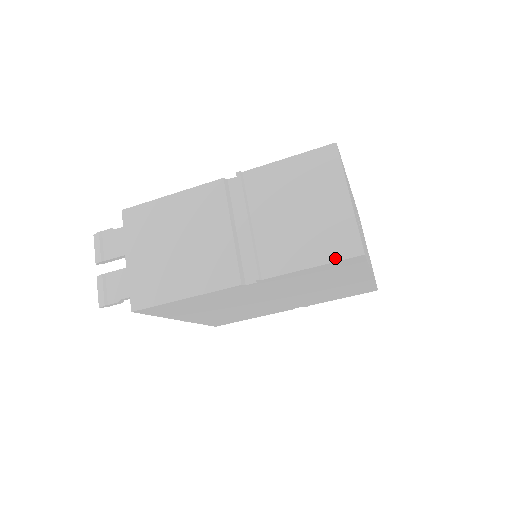
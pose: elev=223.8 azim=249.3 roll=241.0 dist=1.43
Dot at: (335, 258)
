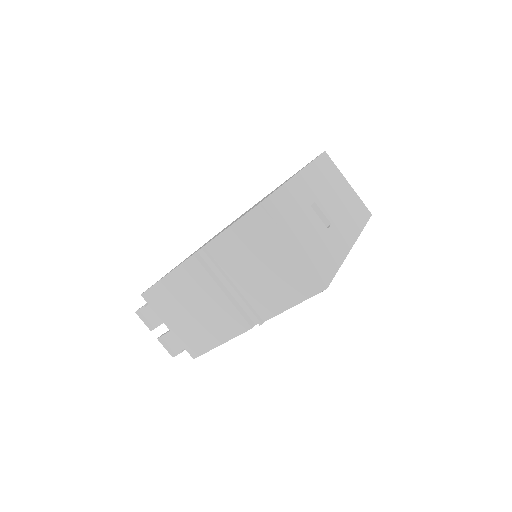
Dot at: (306, 296)
